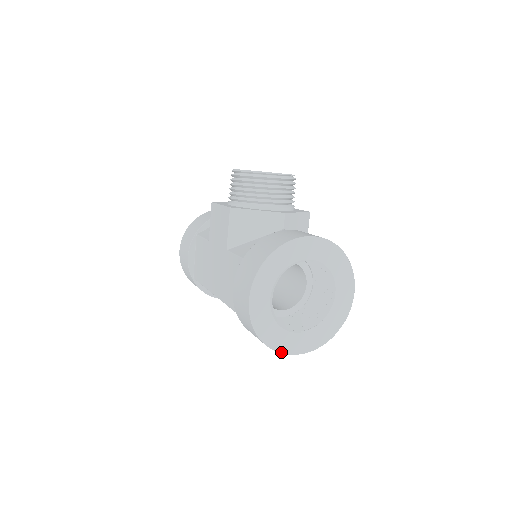
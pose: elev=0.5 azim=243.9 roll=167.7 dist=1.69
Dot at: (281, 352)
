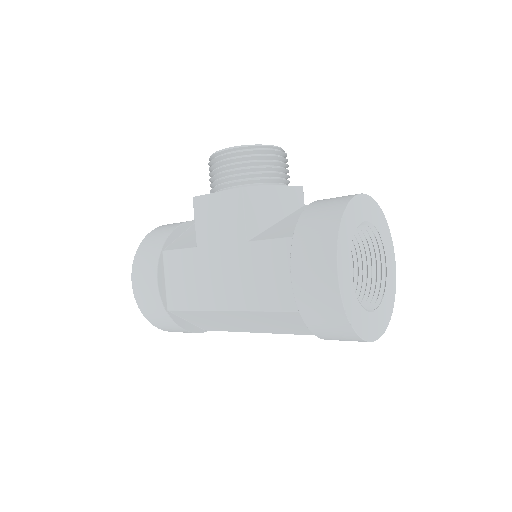
Dot at: (366, 340)
